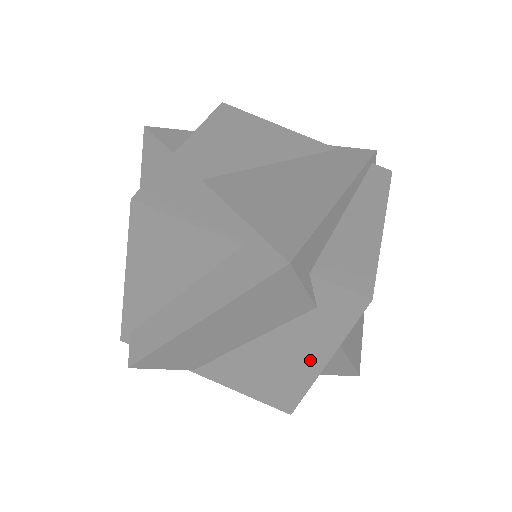
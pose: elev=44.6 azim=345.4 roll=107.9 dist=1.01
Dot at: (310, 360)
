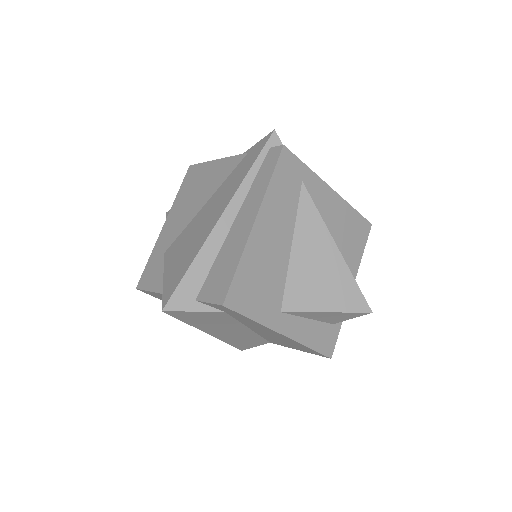
Dot at: (274, 333)
